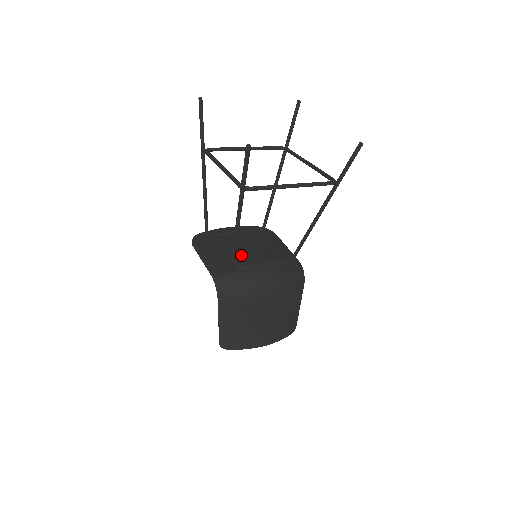
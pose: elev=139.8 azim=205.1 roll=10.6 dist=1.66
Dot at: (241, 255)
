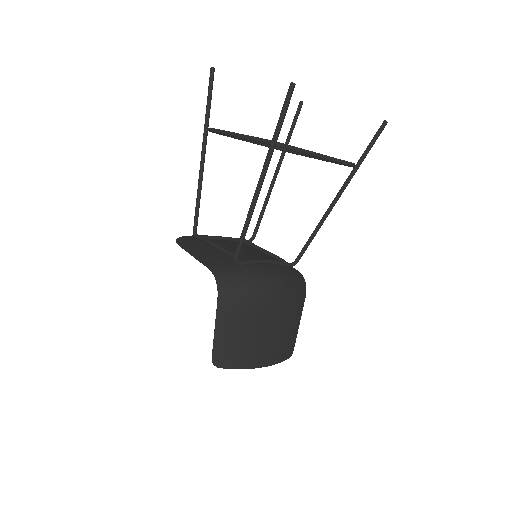
Dot at: (239, 254)
